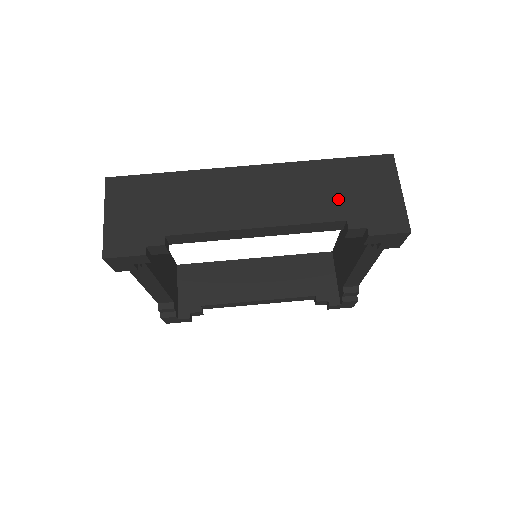
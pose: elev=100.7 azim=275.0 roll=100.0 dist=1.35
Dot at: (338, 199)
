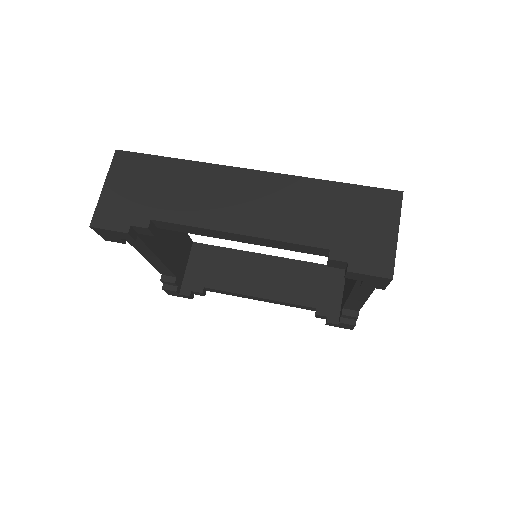
Dot at: (329, 225)
